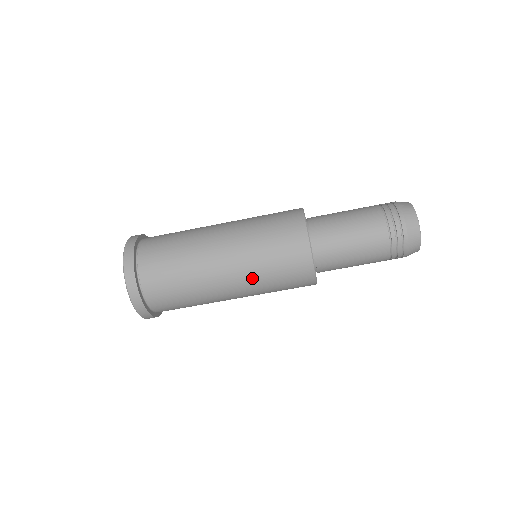
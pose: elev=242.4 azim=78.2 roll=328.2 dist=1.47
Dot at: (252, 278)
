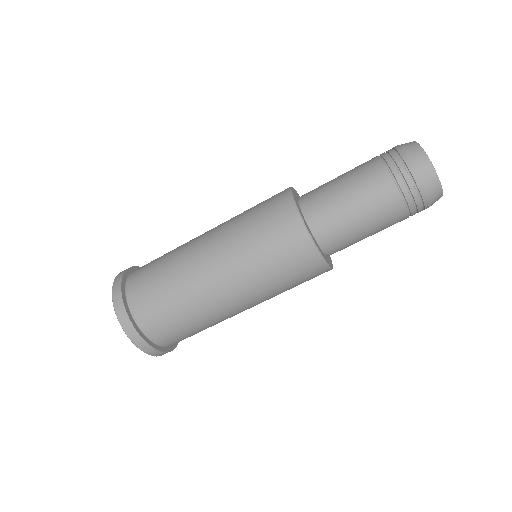
Dot at: (267, 298)
